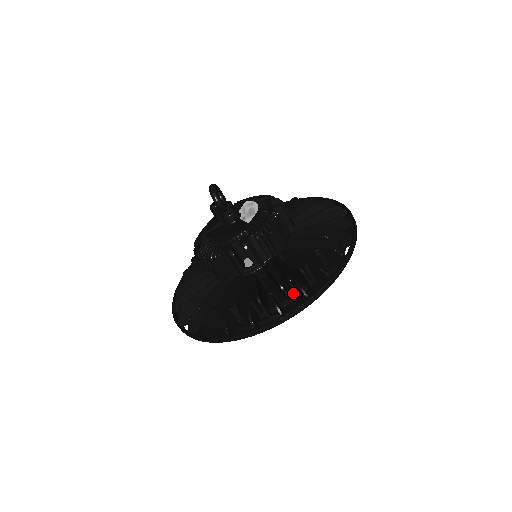
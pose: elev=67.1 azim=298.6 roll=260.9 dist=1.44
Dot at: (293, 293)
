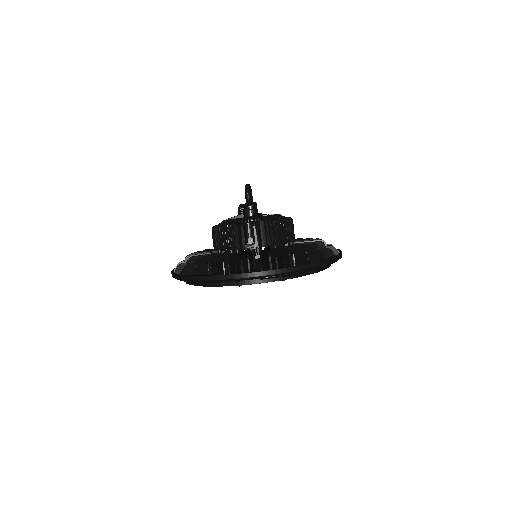
Dot at: occluded
